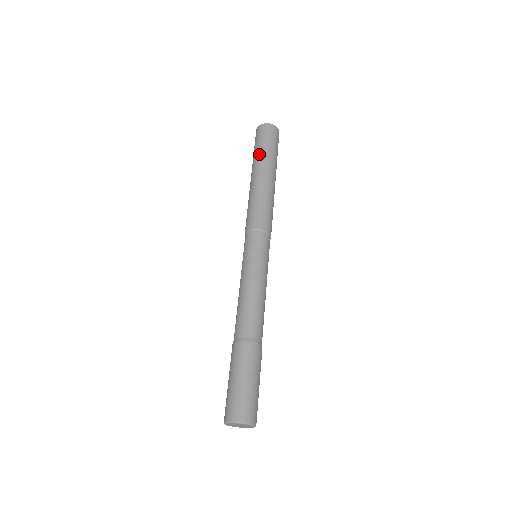
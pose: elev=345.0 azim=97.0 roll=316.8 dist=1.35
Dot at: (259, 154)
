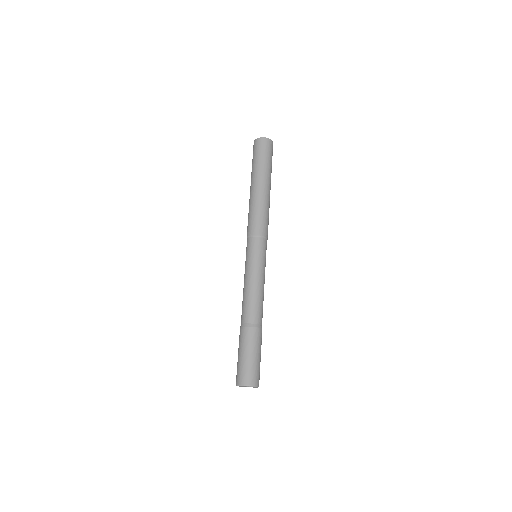
Dot at: (256, 167)
